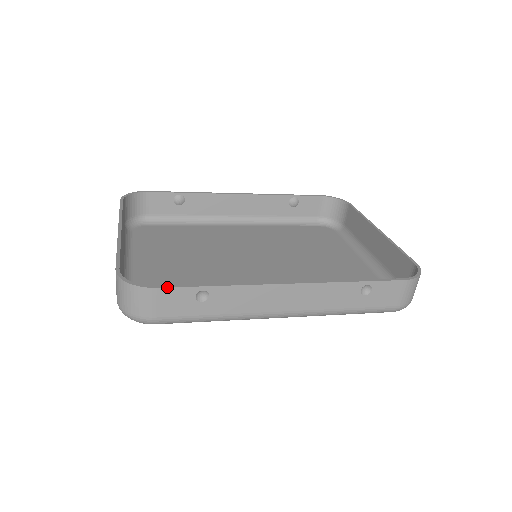
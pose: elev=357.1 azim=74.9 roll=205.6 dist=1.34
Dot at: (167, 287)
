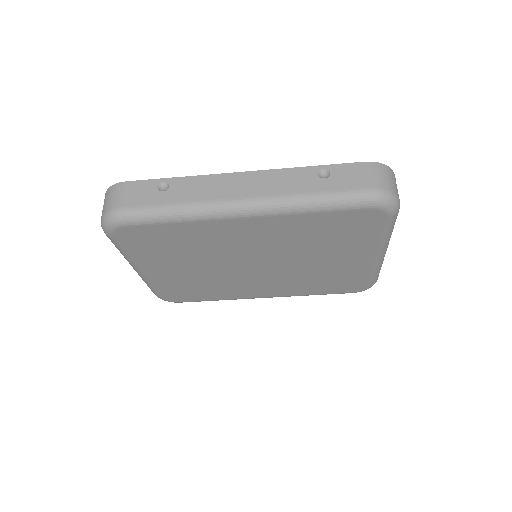
Dot at: (135, 181)
